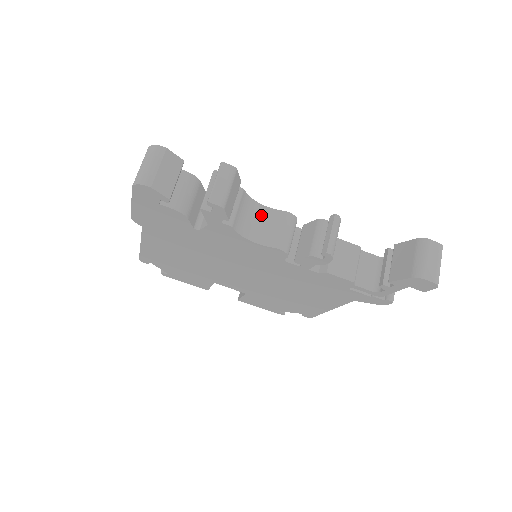
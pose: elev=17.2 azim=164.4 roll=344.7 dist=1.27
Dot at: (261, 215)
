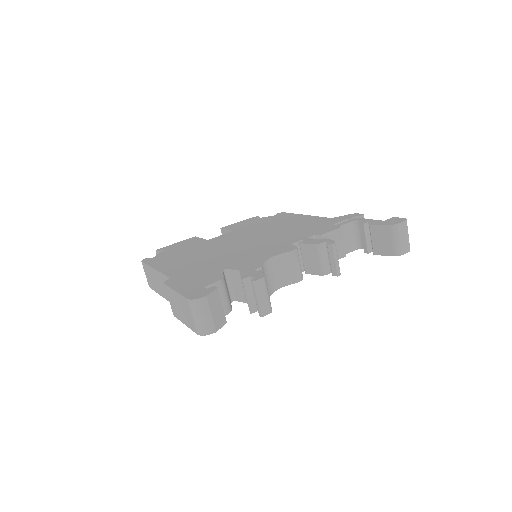
Dot at: (275, 266)
